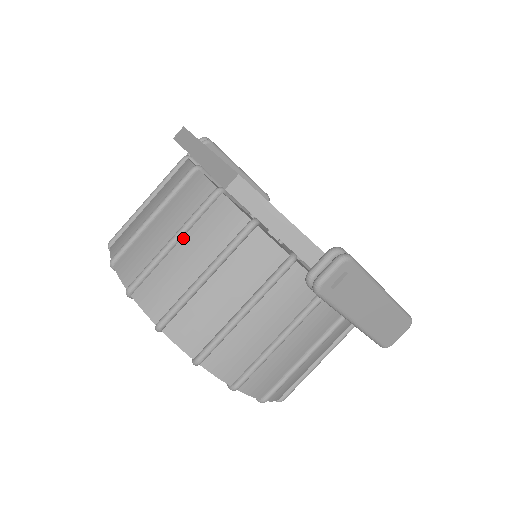
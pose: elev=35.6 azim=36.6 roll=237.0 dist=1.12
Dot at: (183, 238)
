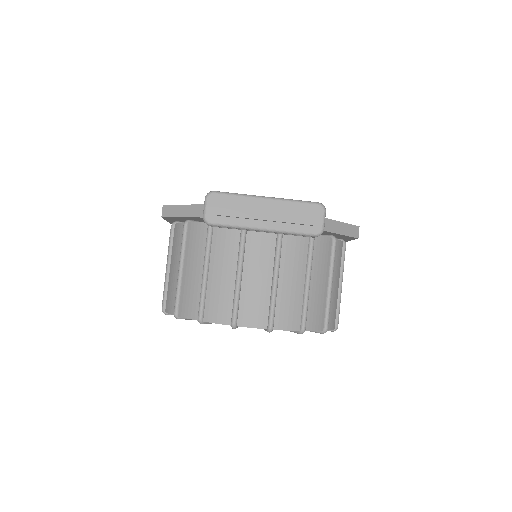
Dot at: (171, 261)
